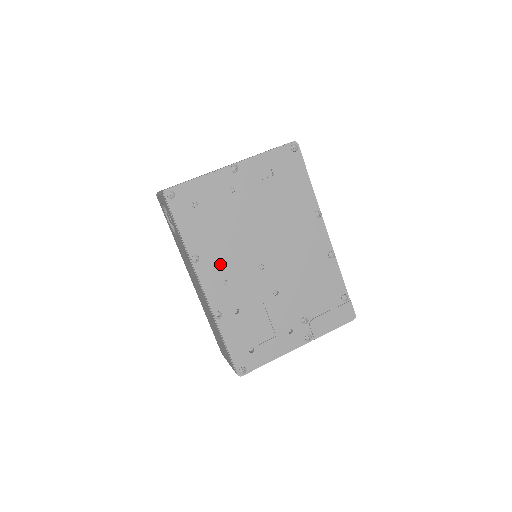
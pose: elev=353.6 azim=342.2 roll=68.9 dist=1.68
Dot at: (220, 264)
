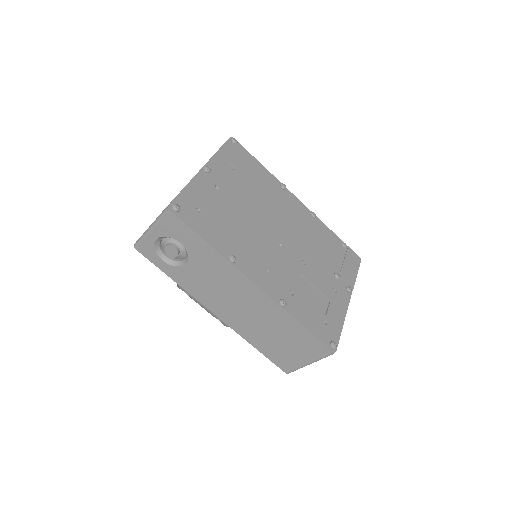
Dot at: (252, 256)
